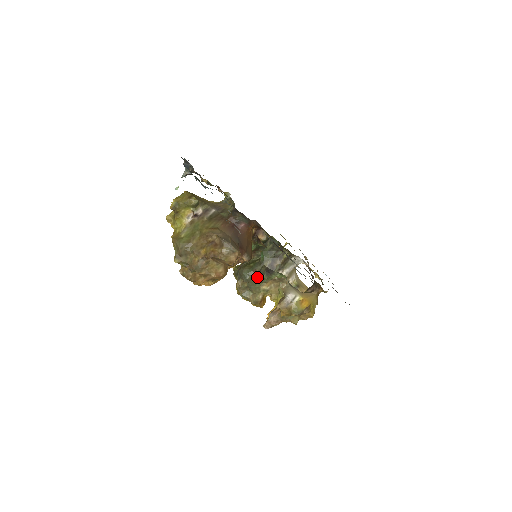
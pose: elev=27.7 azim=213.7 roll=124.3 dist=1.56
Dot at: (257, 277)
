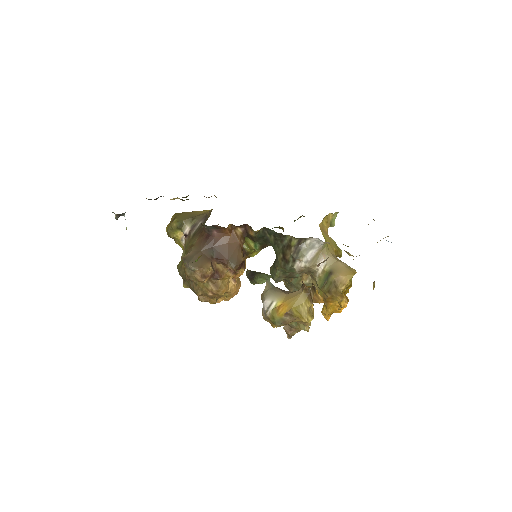
Dot at: (284, 274)
